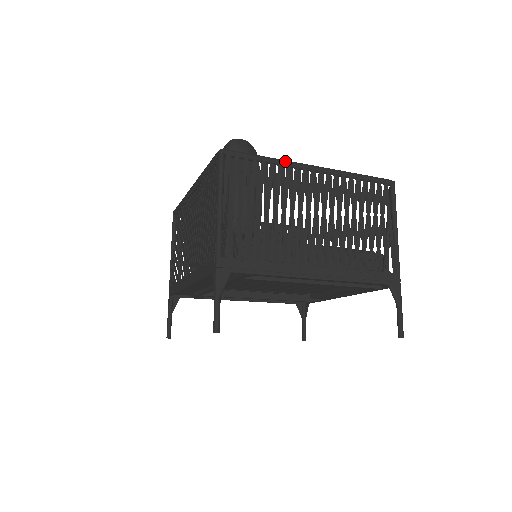
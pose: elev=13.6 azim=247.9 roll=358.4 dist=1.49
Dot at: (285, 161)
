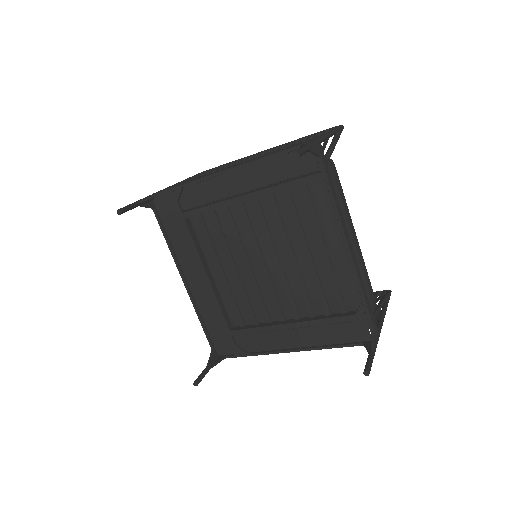
Dot at: (241, 159)
